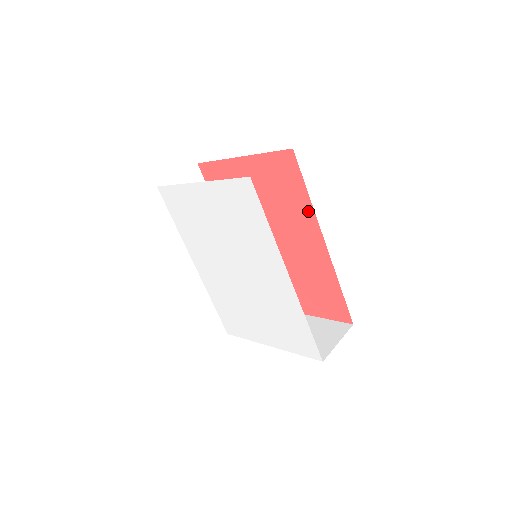
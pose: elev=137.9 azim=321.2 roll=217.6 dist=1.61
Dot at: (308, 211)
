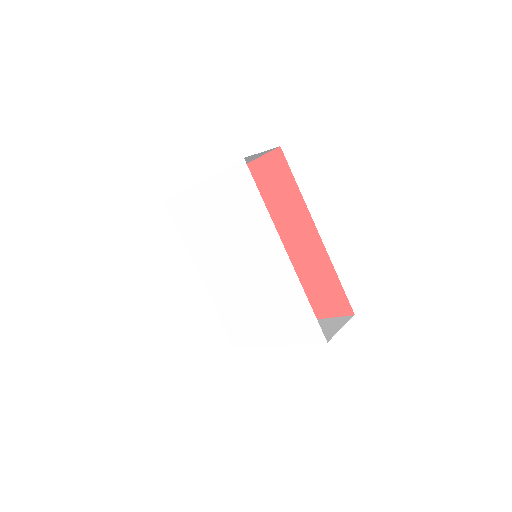
Dot at: (299, 203)
